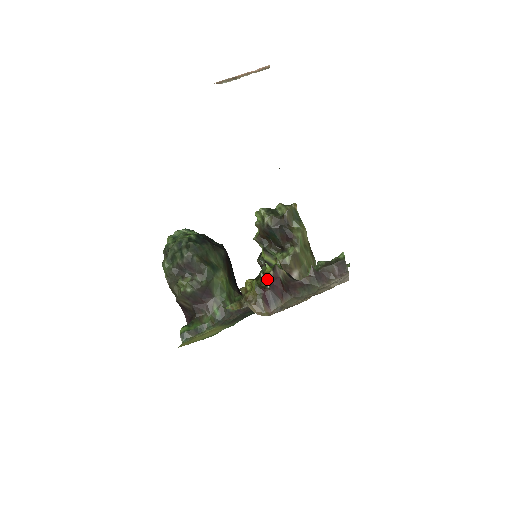
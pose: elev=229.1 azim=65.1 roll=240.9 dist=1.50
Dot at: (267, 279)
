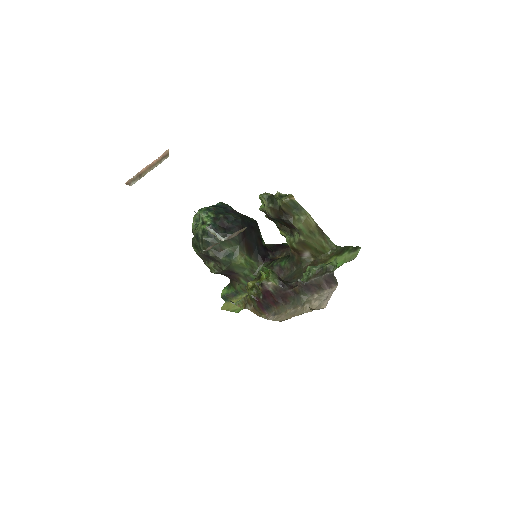
Dot at: occluded
